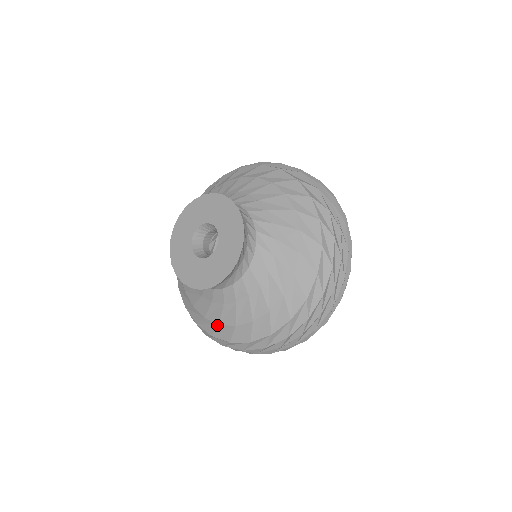
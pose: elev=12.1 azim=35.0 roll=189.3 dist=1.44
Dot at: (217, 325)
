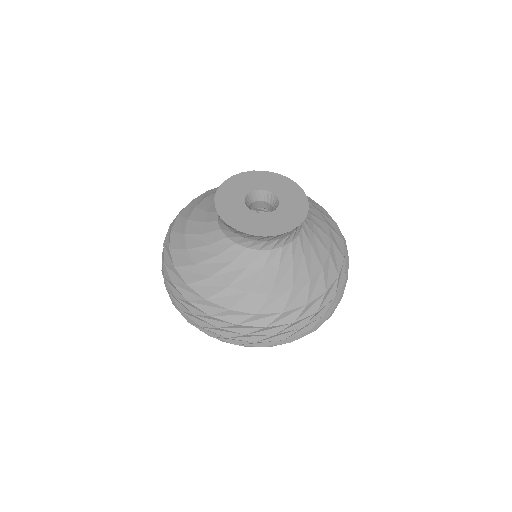
Dot at: (290, 291)
